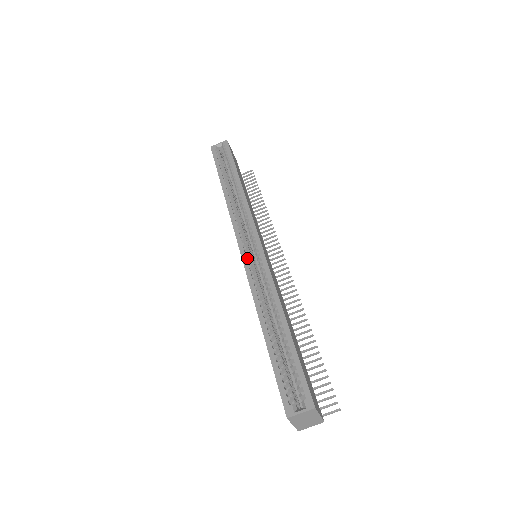
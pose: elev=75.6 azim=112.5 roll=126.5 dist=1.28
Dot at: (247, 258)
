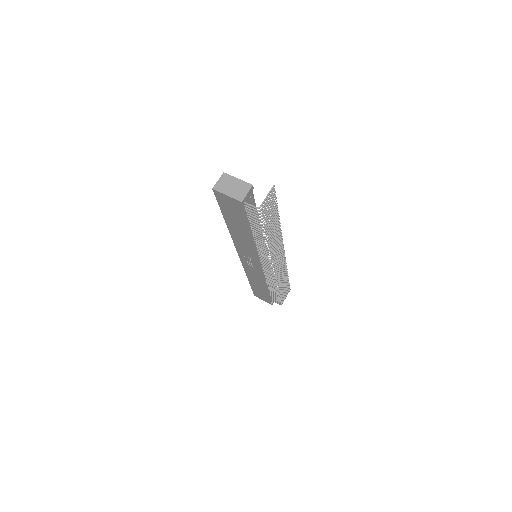
Dot at: occluded
